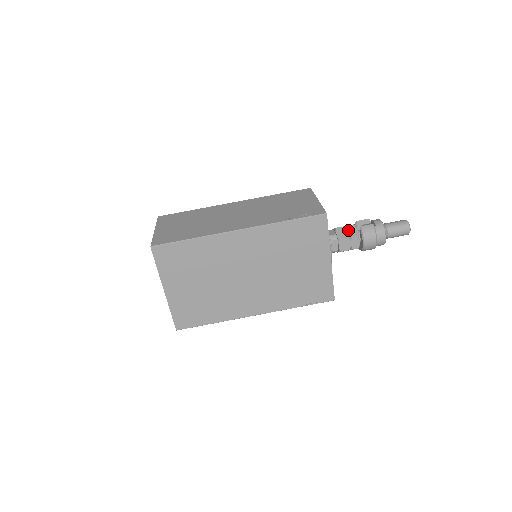
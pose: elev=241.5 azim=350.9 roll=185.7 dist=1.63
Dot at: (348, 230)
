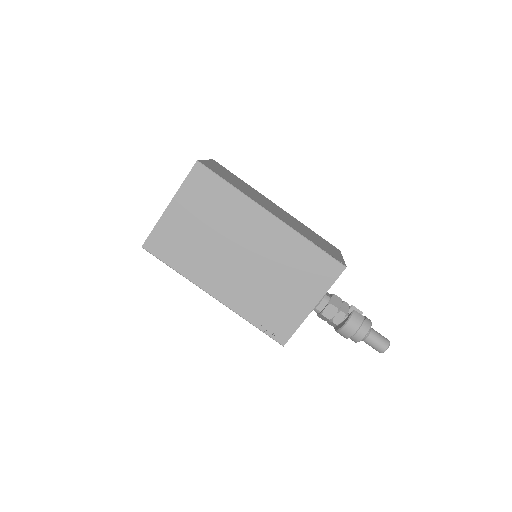
Dot at: (342, 304)
